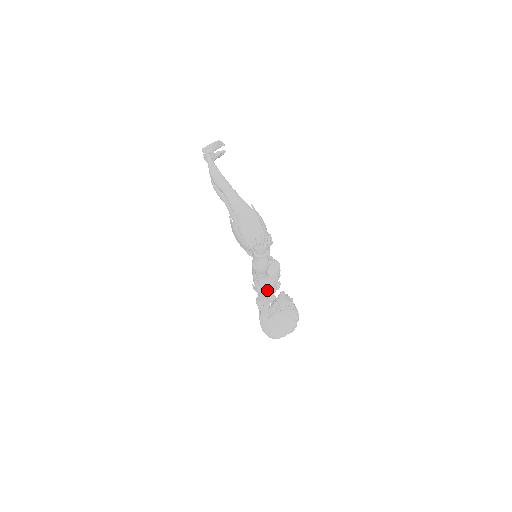
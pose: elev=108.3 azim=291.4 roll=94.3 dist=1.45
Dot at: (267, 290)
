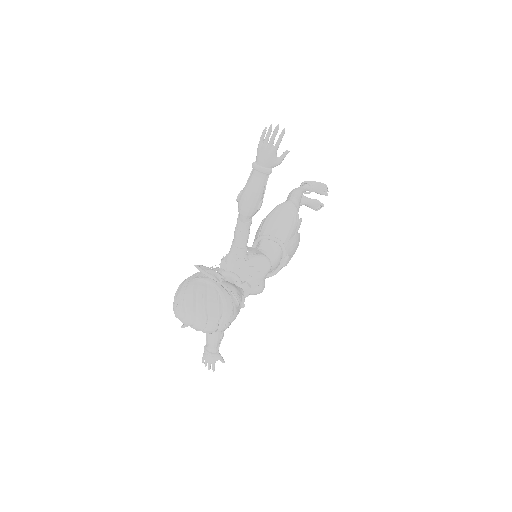
Dot at: (229, 270)
